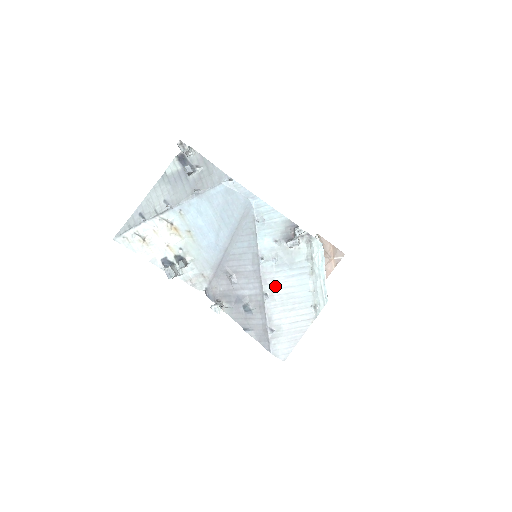
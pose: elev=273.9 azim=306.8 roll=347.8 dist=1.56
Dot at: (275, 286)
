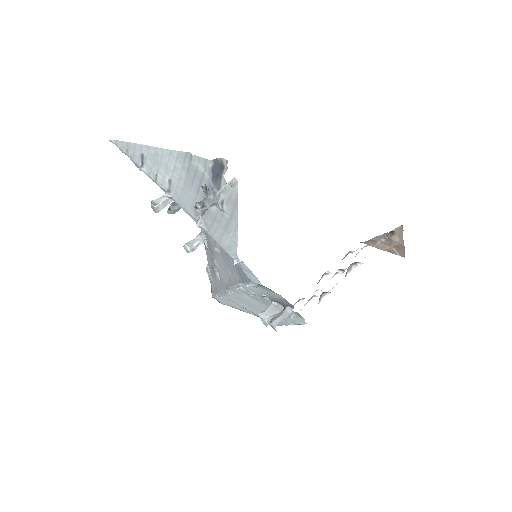
Dot at: (240, 295)
